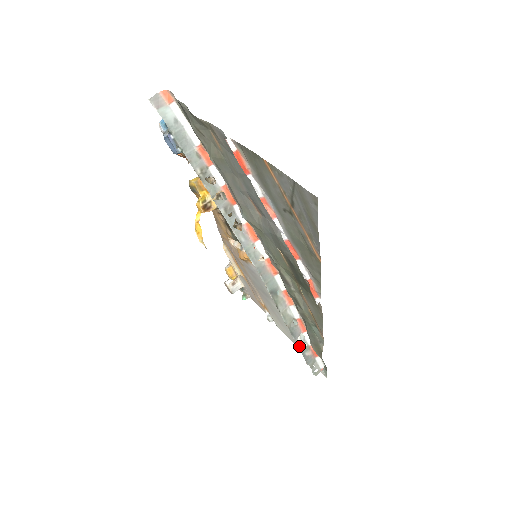
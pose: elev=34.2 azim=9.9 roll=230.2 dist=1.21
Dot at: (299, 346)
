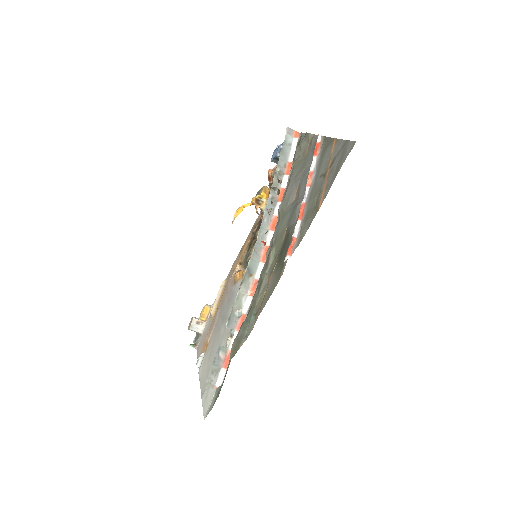
Dot at: occluded
